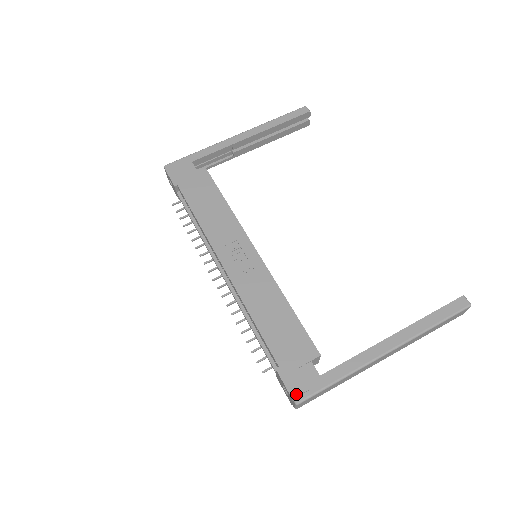
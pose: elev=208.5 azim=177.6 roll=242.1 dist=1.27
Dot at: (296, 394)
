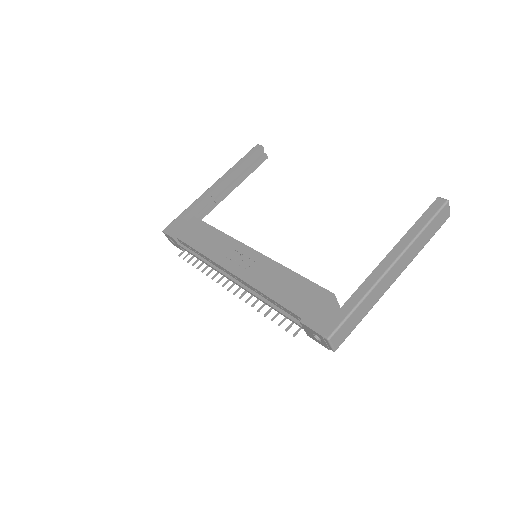
Dot at: (324, 331)
